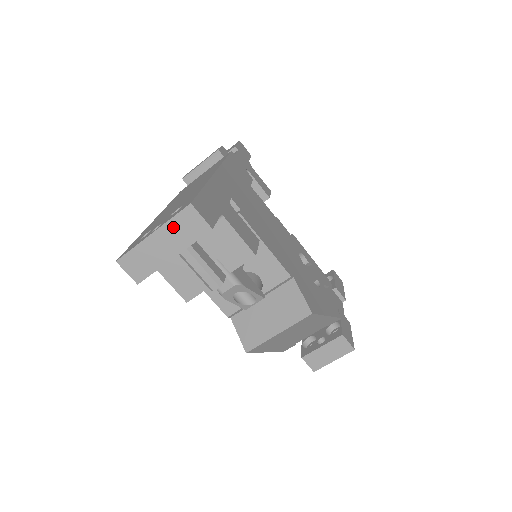
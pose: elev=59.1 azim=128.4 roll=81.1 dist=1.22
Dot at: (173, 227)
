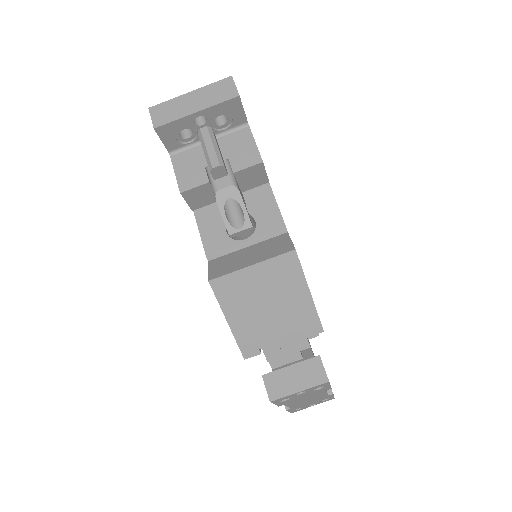
Dot at: (209, 90)
